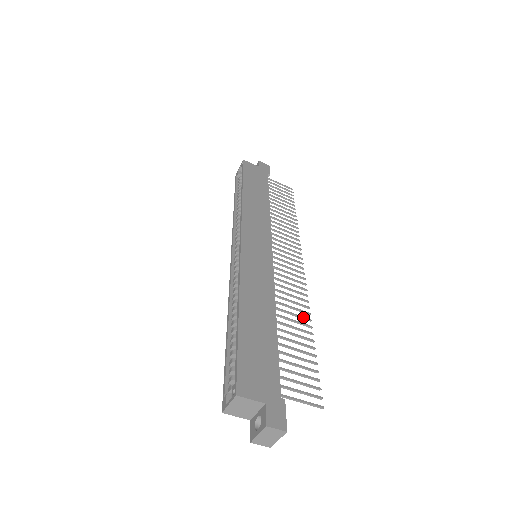
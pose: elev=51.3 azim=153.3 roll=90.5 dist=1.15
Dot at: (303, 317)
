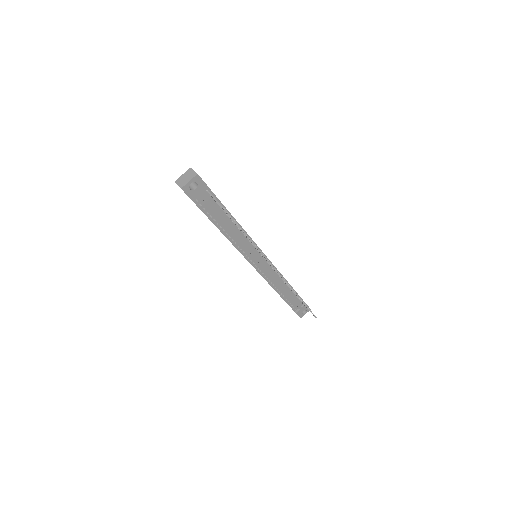
Dot at: occluded
